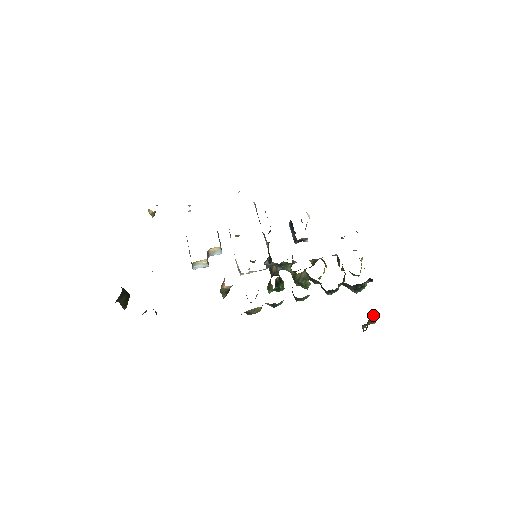
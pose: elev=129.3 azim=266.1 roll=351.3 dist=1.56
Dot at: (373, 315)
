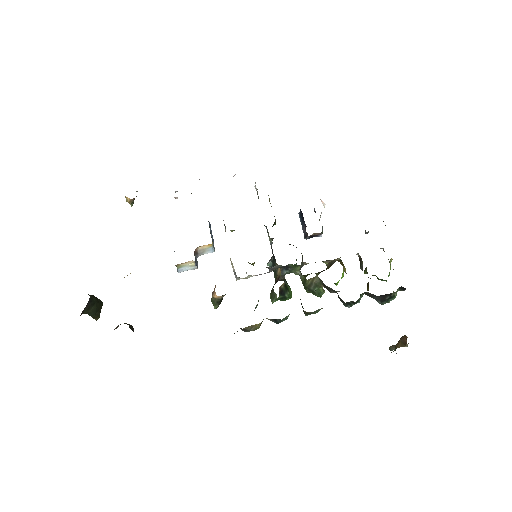
Dot at: (405, 335)
